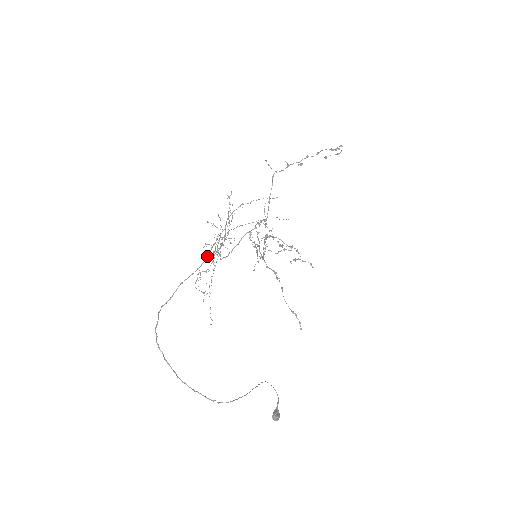
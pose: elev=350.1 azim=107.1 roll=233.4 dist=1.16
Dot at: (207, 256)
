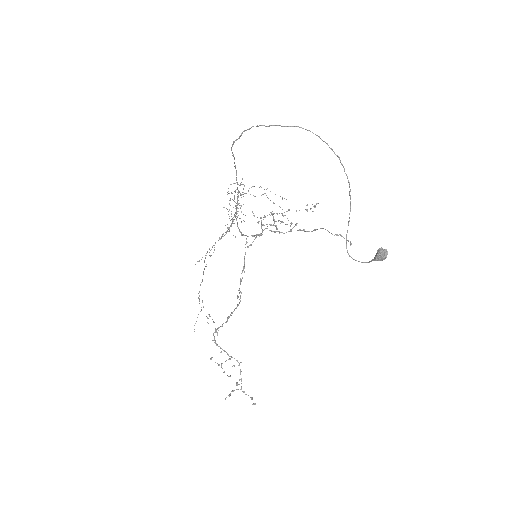
Dot at: occluded
